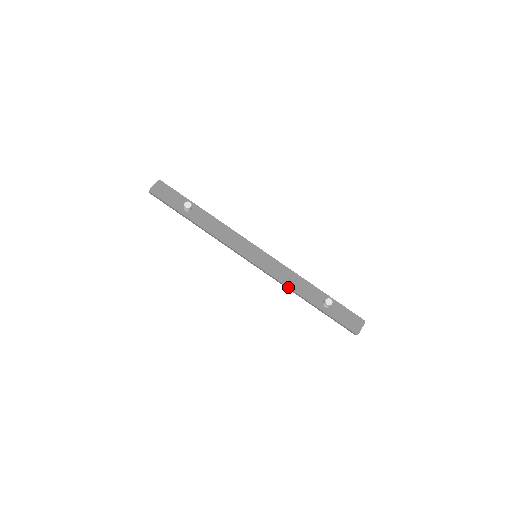
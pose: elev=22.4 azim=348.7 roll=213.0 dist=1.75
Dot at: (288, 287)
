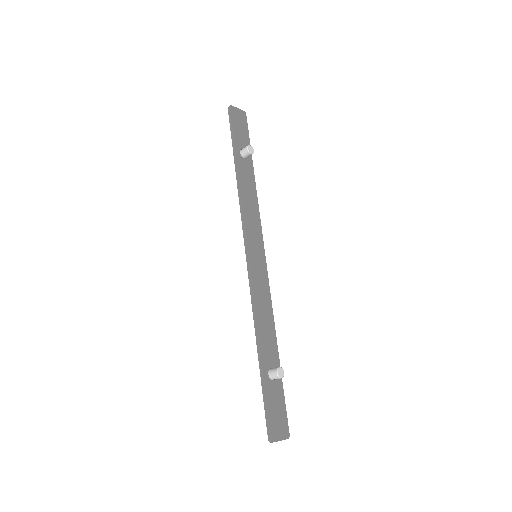
Dot at: (256, 314)
